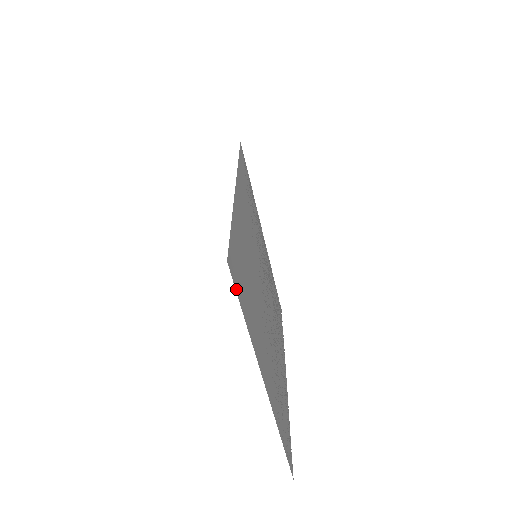
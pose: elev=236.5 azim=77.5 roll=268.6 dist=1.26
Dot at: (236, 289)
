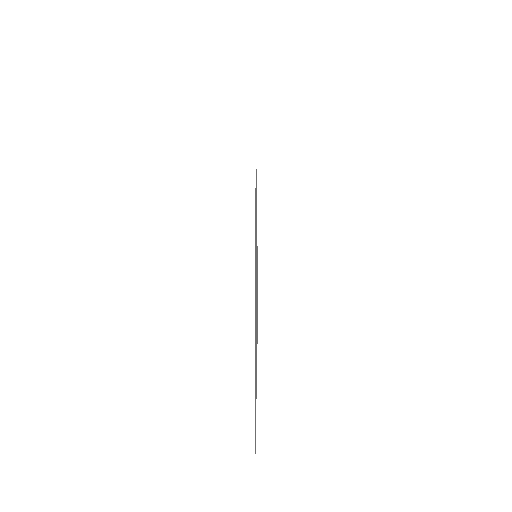
Dot at: occluded
